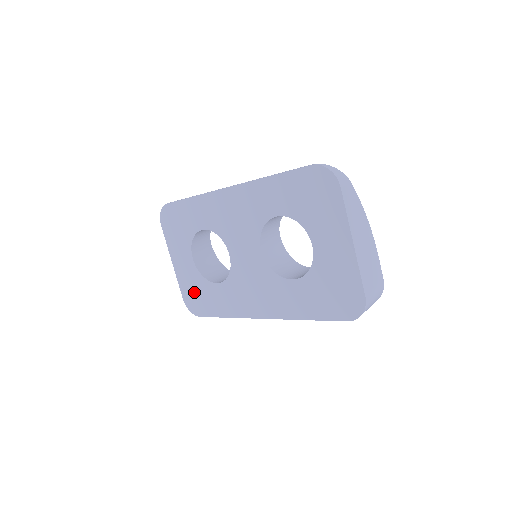
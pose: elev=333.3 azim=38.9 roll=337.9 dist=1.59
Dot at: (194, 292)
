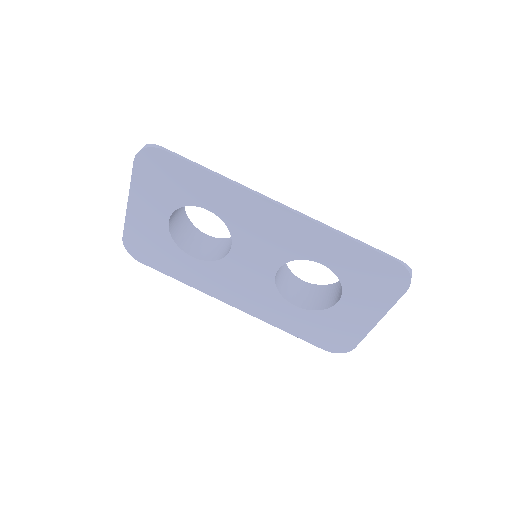
Dot at: (147, 243)
